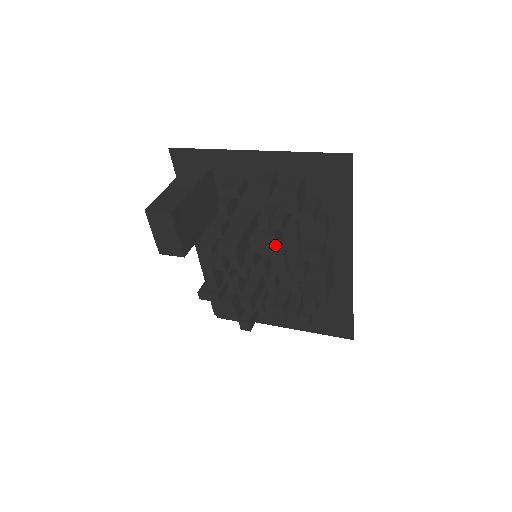
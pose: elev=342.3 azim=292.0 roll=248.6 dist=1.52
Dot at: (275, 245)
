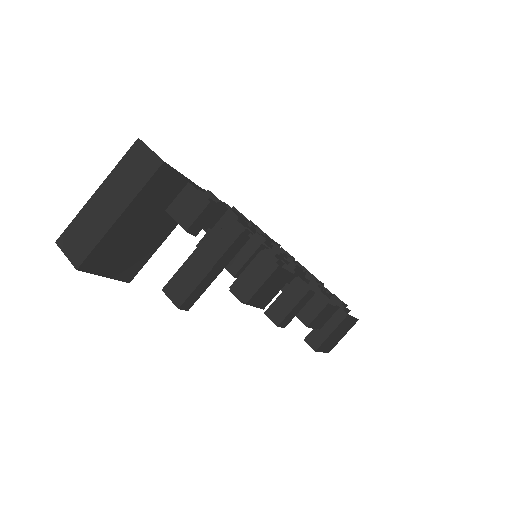
Dot at: occluded
